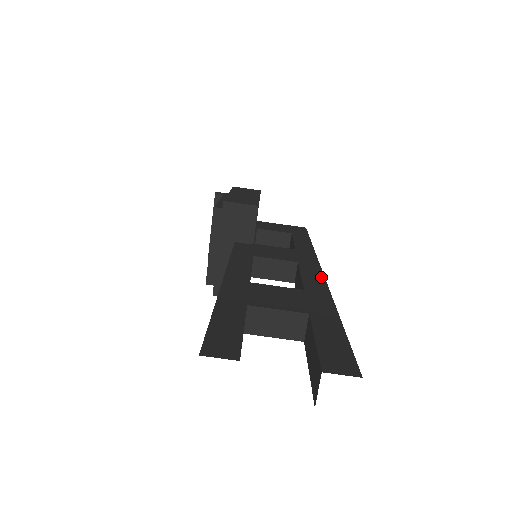
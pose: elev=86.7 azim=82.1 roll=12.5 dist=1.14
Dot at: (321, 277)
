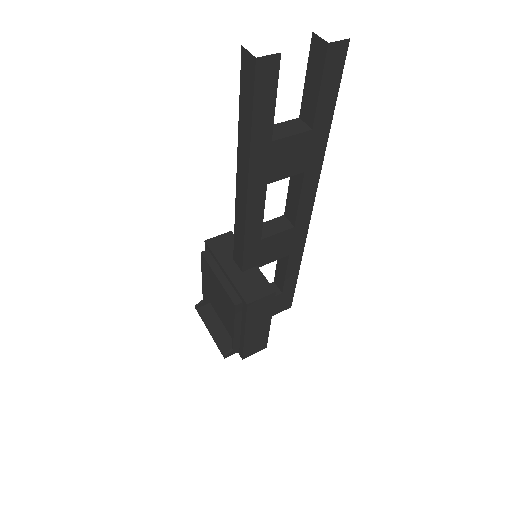
Dot at: occluded
